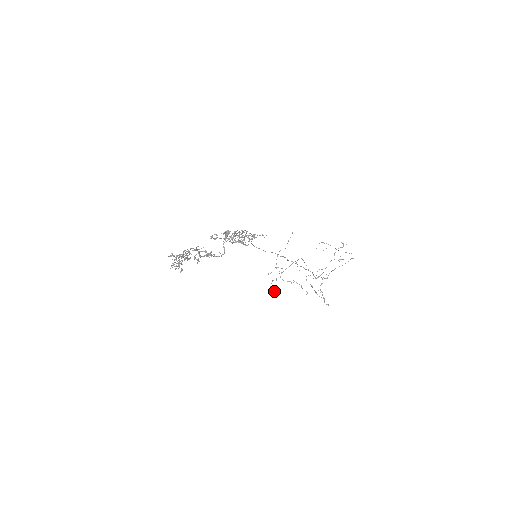
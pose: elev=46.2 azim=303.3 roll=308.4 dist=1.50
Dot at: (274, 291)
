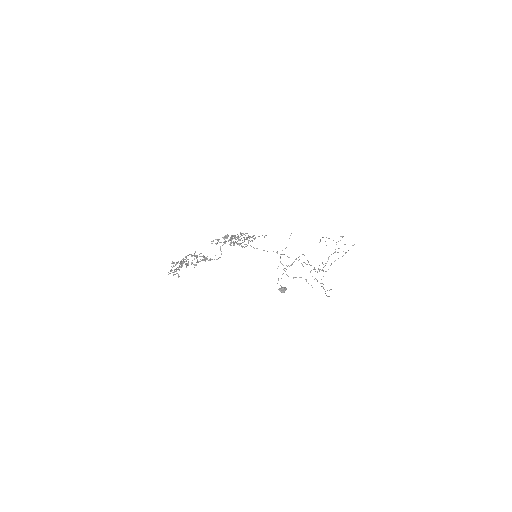
Dot at: (281, 288)
